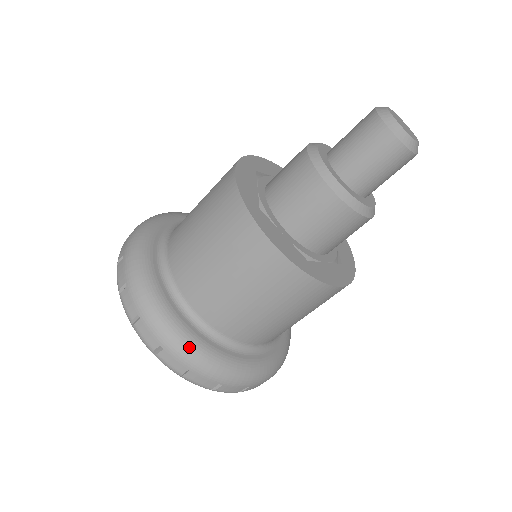
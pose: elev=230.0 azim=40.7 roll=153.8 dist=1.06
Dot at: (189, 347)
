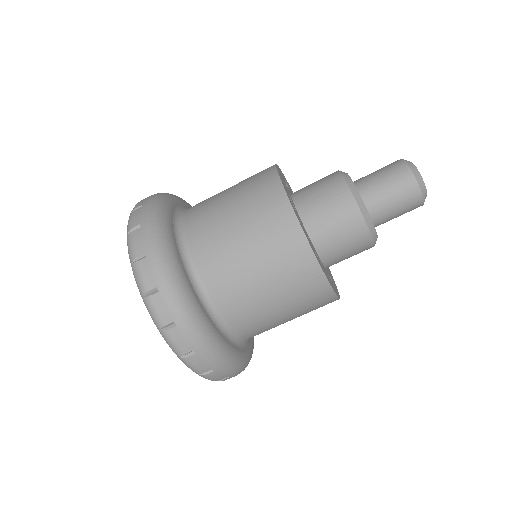
Dot at: (184, 298)
